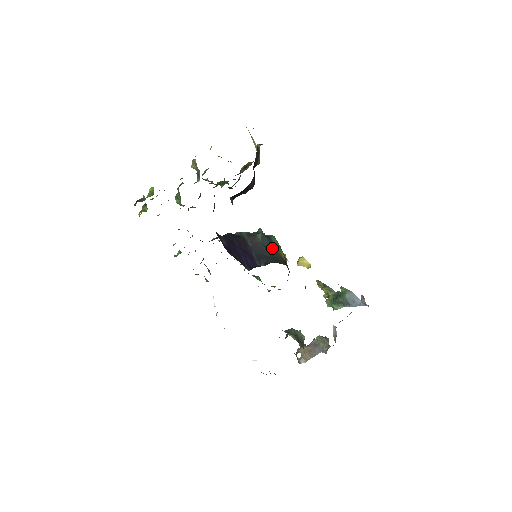
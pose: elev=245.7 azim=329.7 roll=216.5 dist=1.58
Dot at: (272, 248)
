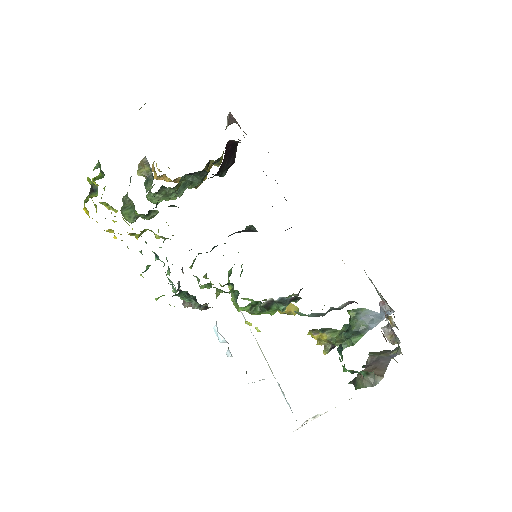
Dot at: occluded
